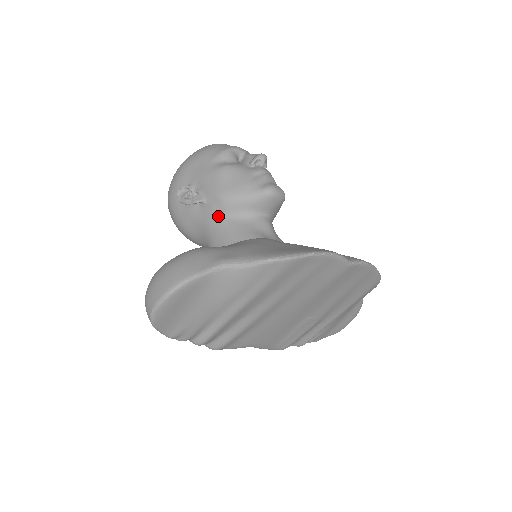
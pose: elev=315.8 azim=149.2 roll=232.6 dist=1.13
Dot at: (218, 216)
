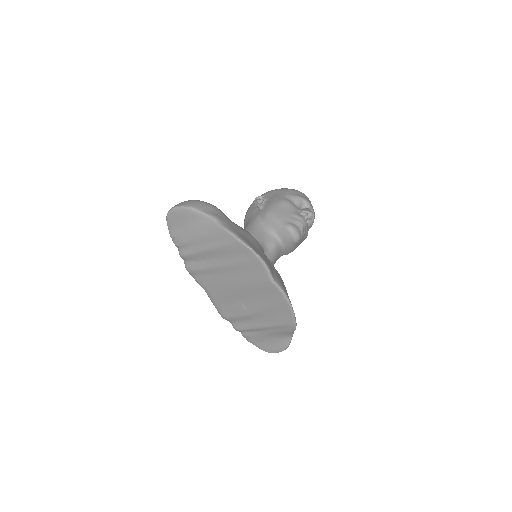
Dot at: (258, 219)
